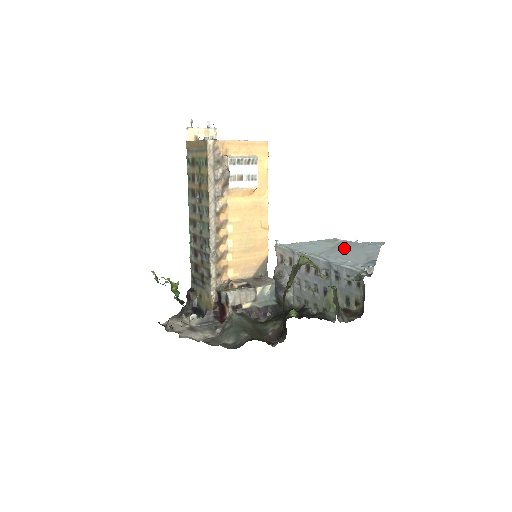
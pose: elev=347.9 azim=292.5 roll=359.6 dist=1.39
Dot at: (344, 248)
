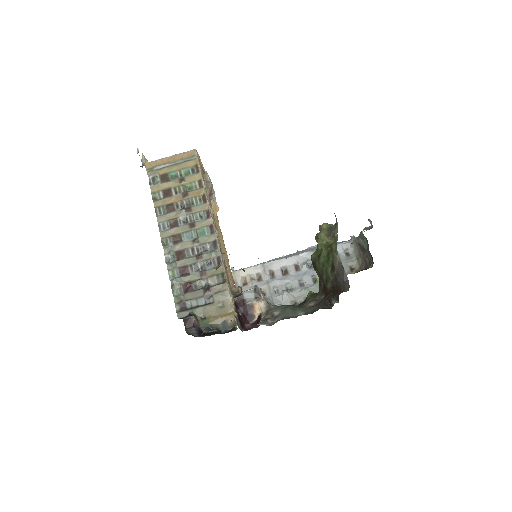
Dot at: (301, 252)
